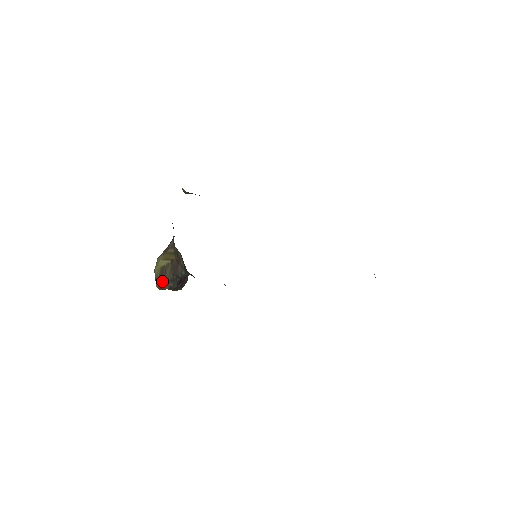
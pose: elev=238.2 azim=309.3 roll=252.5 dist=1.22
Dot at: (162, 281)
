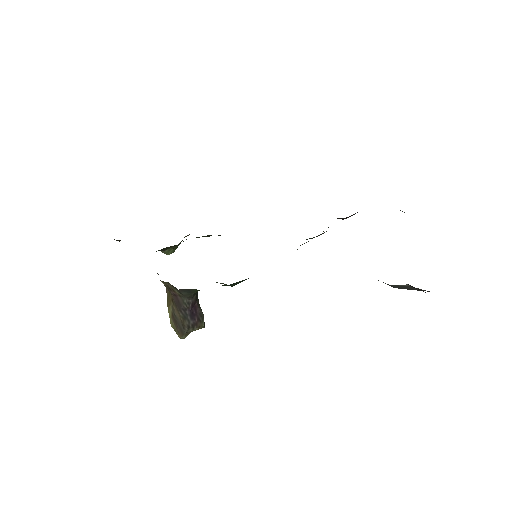
Dot at: (179, 328)
